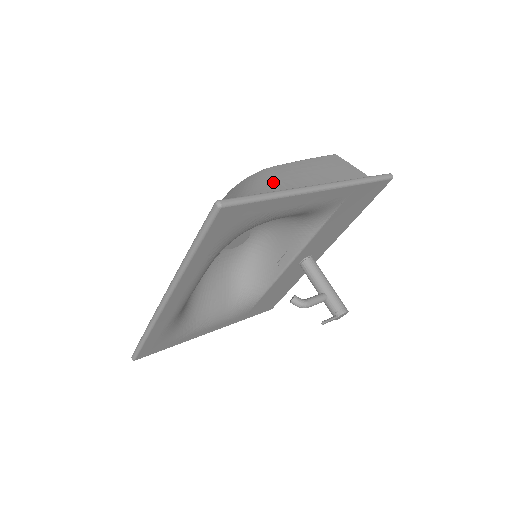
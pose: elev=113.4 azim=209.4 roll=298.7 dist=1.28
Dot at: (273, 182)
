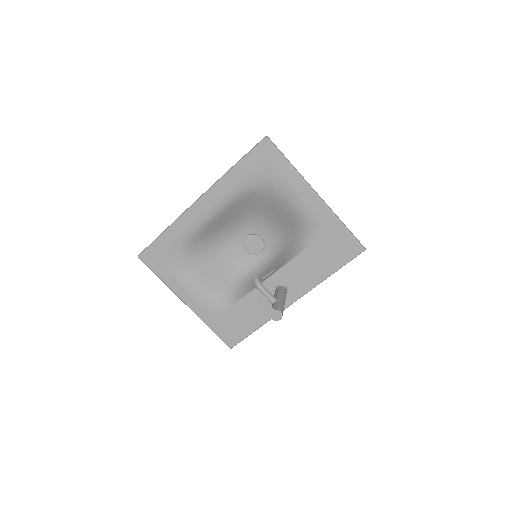
Dot at: occluded
